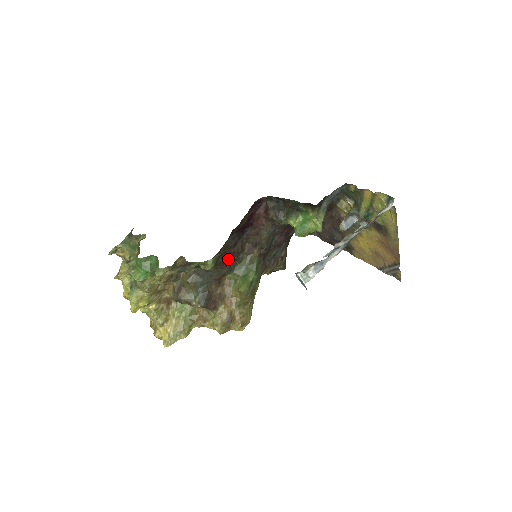
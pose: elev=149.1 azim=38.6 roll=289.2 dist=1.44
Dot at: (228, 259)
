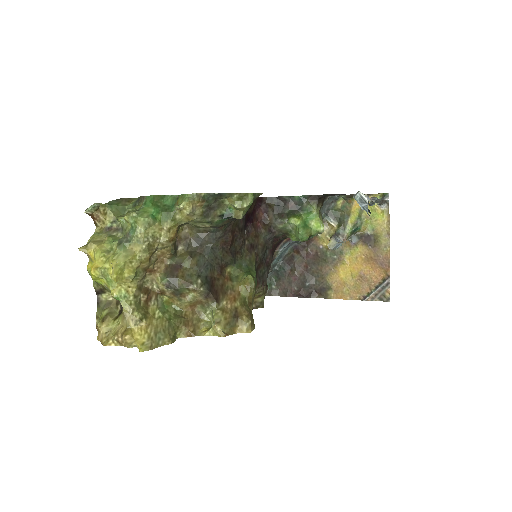
Dot at: (233, 245)
